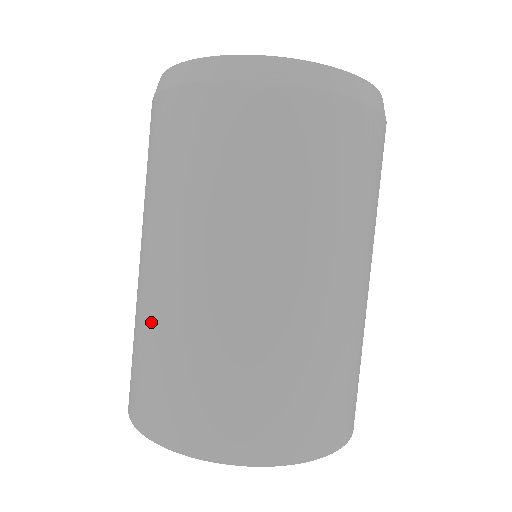
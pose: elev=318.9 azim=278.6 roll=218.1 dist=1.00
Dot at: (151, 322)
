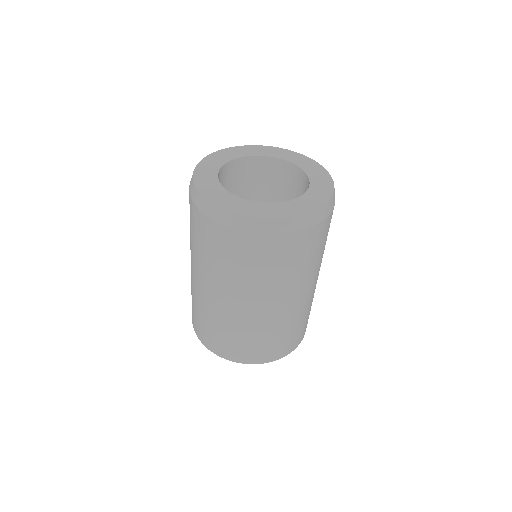
Dot at: occluded
